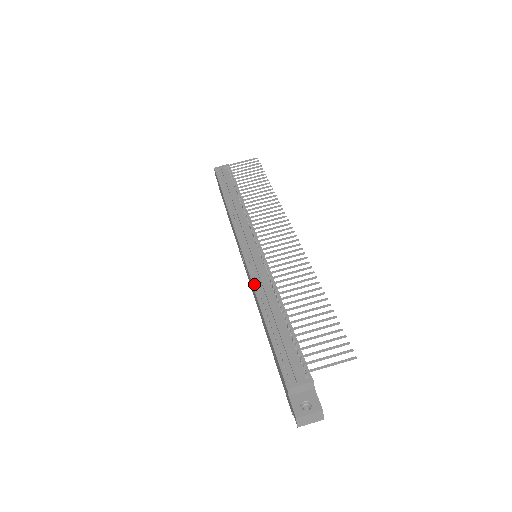
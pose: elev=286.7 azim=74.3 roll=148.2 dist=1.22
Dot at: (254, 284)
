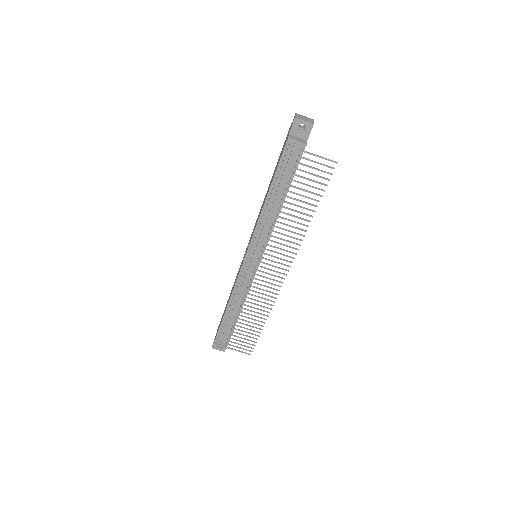
Dot at: (235, 288)
